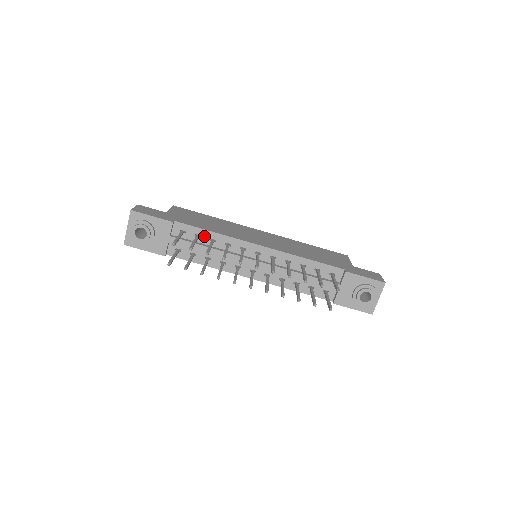
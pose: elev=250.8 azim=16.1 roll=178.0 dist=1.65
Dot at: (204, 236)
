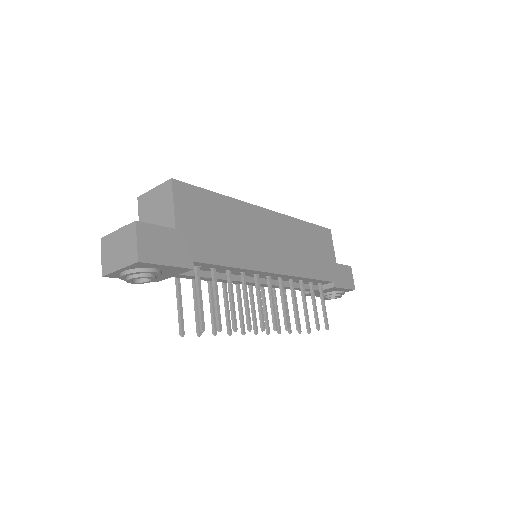
Dot at: (221, 269)
